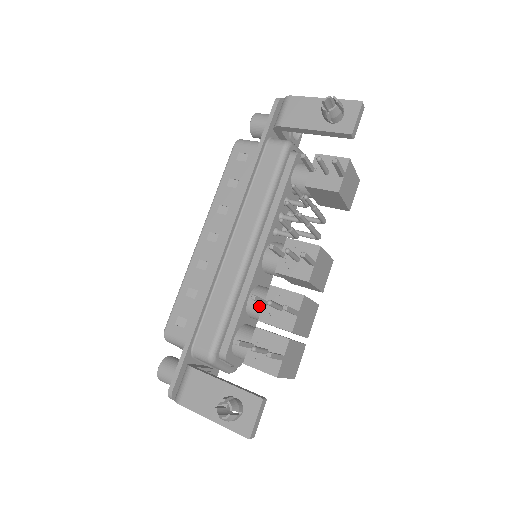
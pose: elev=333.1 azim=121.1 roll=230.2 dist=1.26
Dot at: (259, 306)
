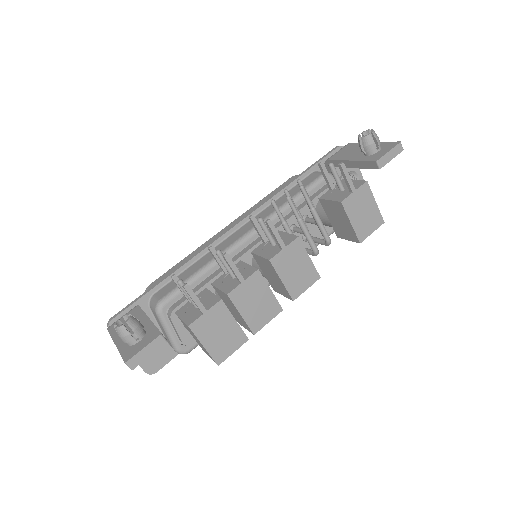
Dot at: occluded
